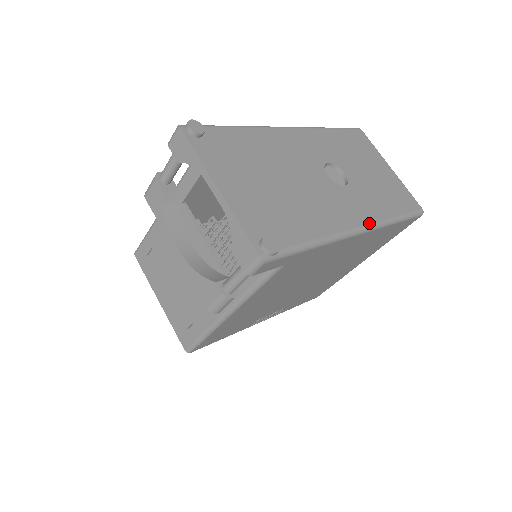
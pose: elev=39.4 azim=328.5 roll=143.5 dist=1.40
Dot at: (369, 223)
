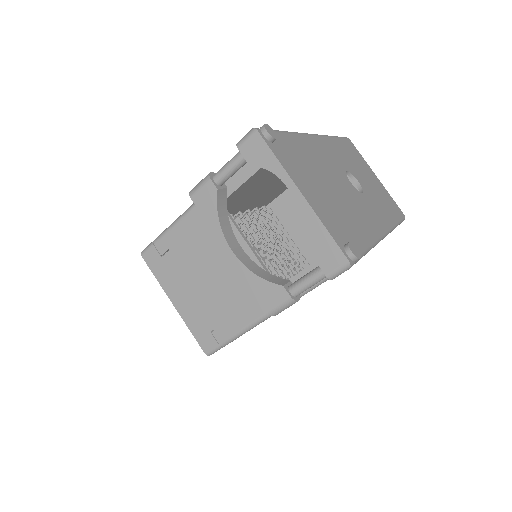
Dot at: (387, 228)
